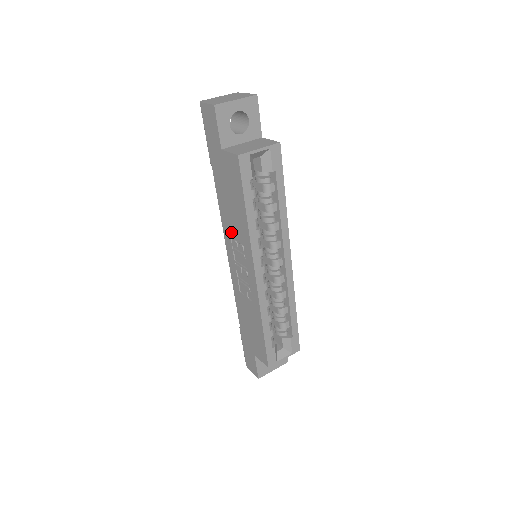
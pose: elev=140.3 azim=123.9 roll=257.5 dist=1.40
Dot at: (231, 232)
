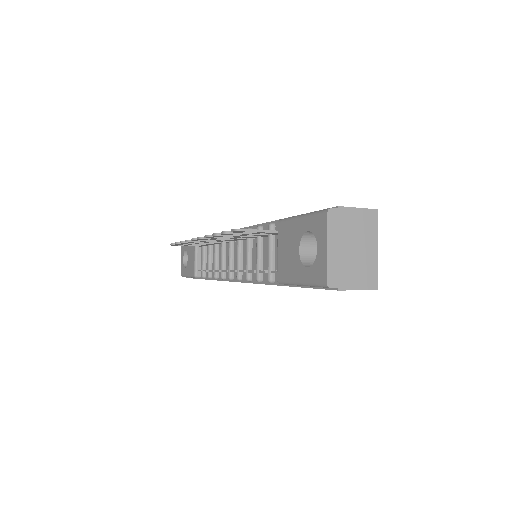
Dot at: occluded
